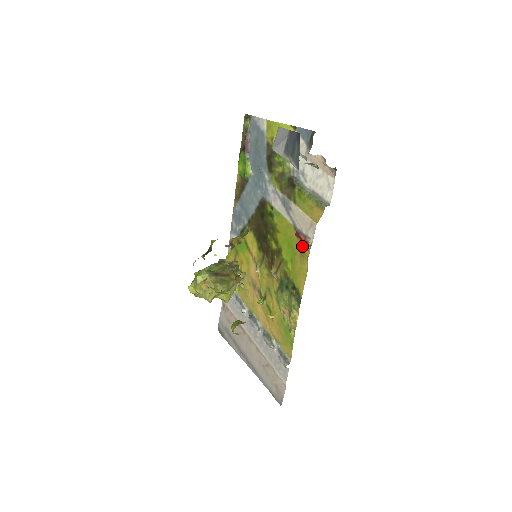
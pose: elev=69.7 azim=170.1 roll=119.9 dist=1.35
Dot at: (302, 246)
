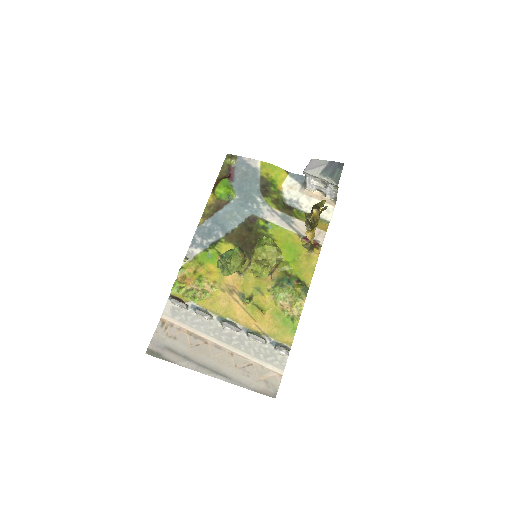
Dot at: occluded
